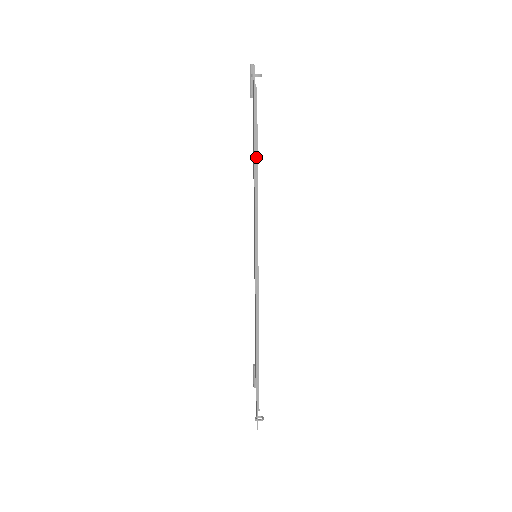
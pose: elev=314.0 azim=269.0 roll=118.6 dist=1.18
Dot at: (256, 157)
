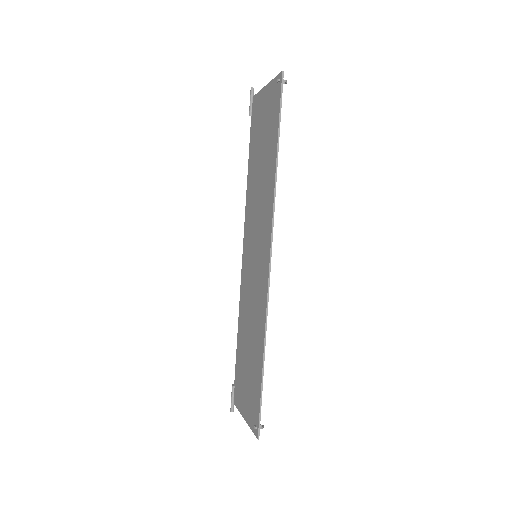
Dot at: (275, 153)
